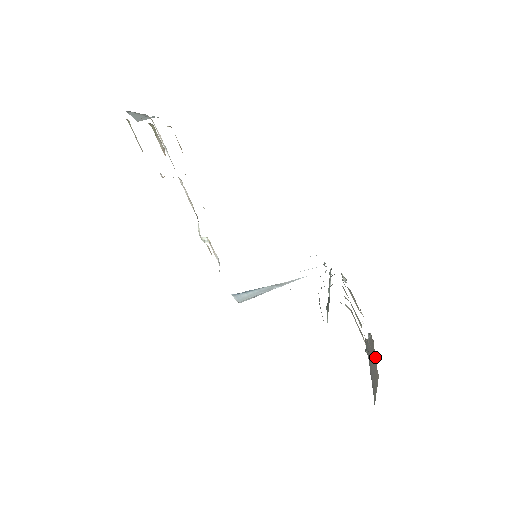
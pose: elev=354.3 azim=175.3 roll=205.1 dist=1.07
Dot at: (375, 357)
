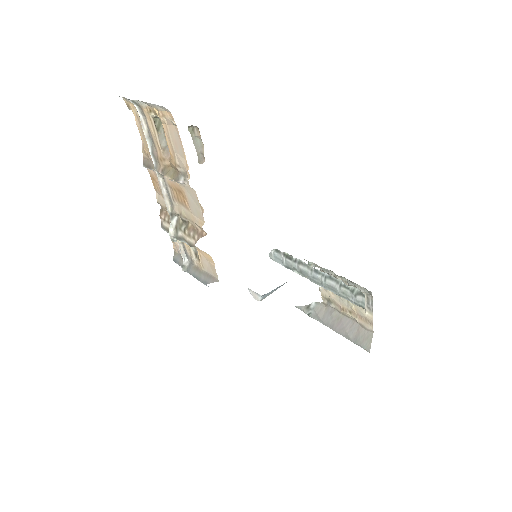
Dot at: (350, 320)
